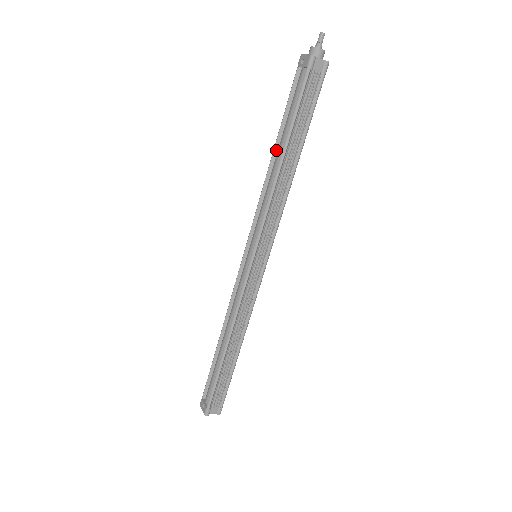
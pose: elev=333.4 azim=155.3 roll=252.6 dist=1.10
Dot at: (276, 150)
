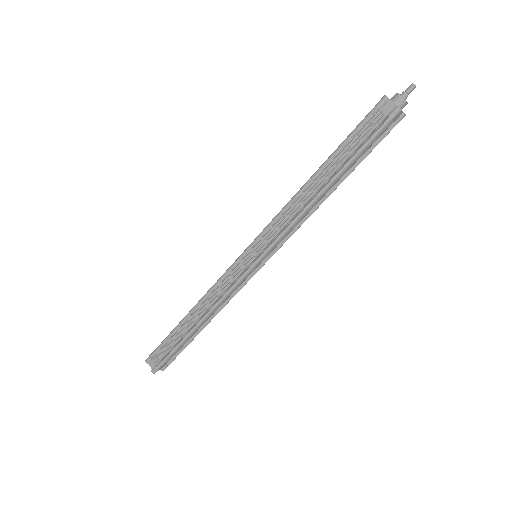
Dot at: occluded
